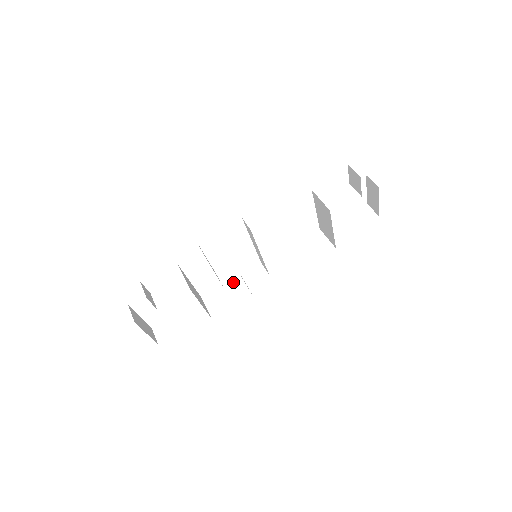
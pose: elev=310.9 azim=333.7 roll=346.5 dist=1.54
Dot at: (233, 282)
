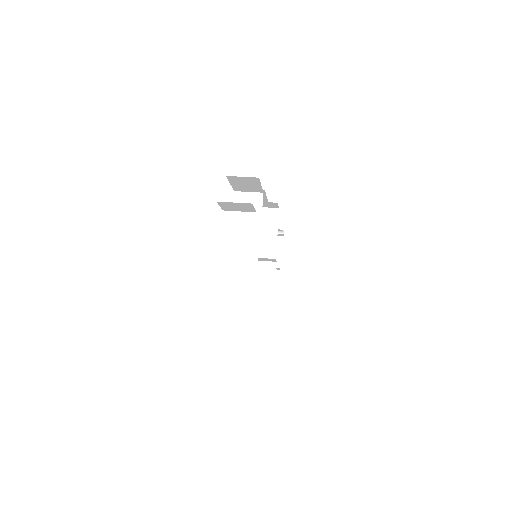
Dot at: occluded
